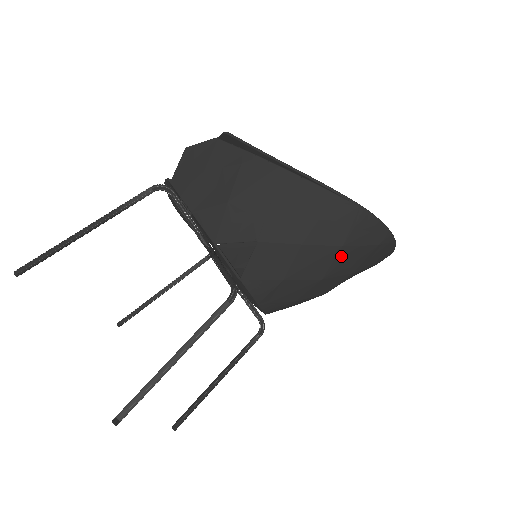
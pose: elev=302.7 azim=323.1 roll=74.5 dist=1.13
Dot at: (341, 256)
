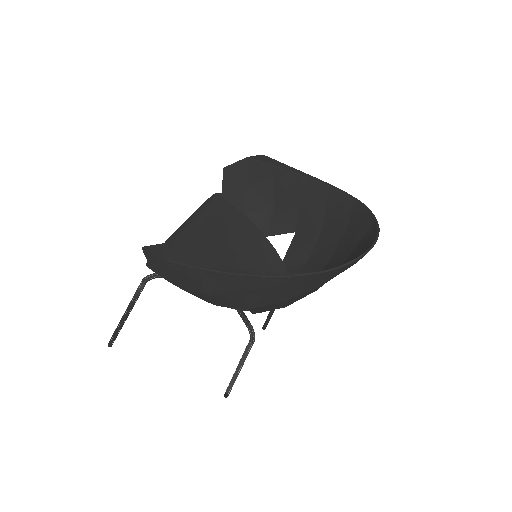
Dot at: occluded
